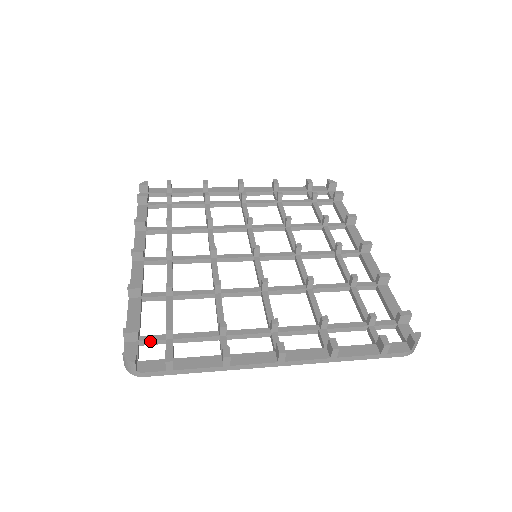
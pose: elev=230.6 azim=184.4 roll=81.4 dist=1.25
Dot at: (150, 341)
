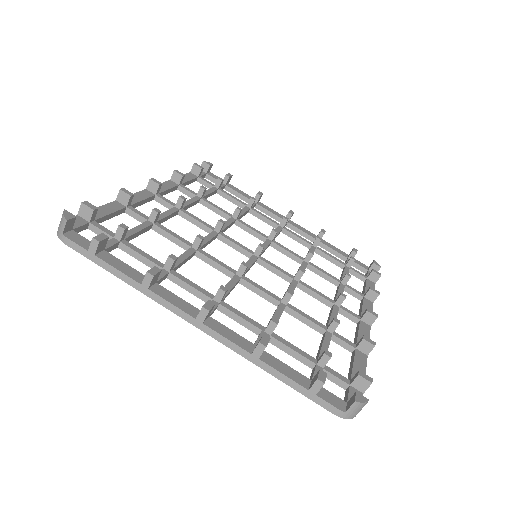
Dot at: (99, 229)
